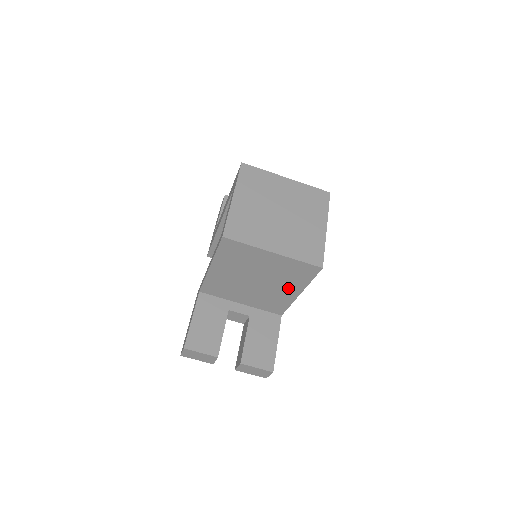
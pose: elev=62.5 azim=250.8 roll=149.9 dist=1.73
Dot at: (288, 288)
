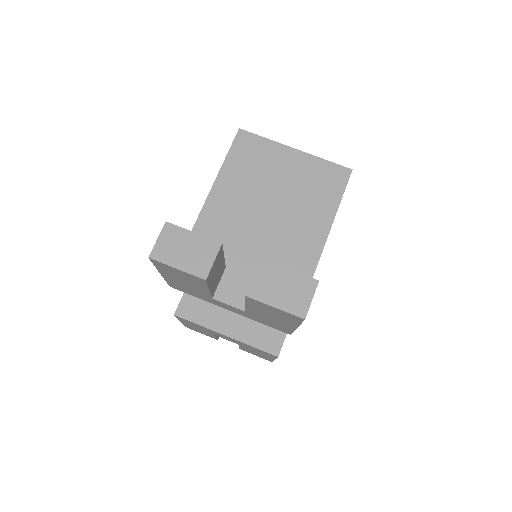
Dot at: (313, 220)
